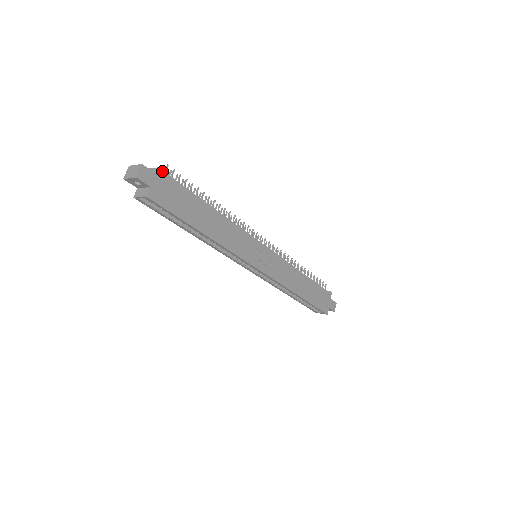
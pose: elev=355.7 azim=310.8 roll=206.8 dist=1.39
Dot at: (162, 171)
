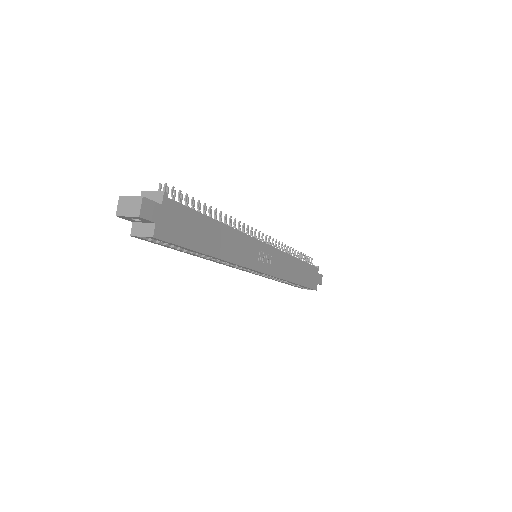
Dot at: (164, 197)
